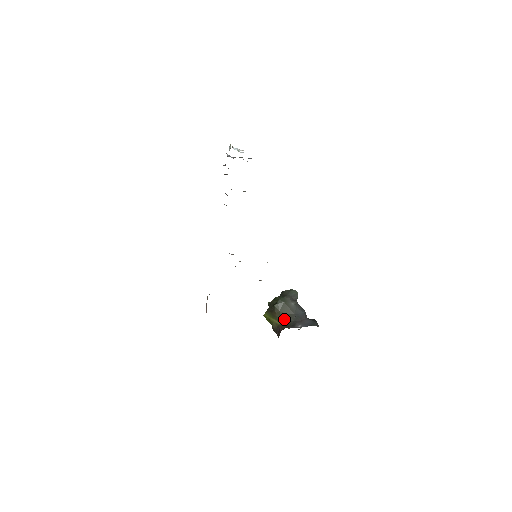
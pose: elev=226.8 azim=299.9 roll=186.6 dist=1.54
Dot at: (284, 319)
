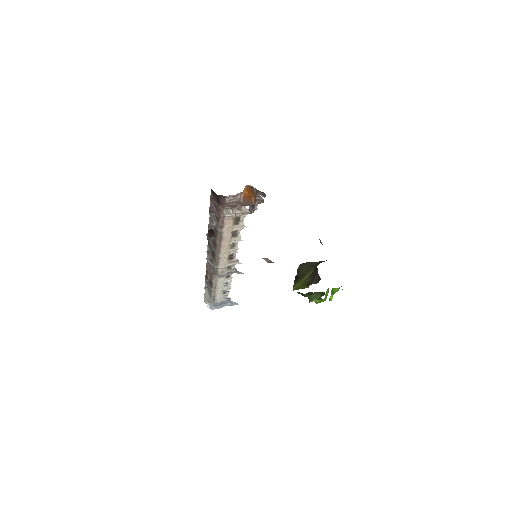
Dot at: (315, 266)
